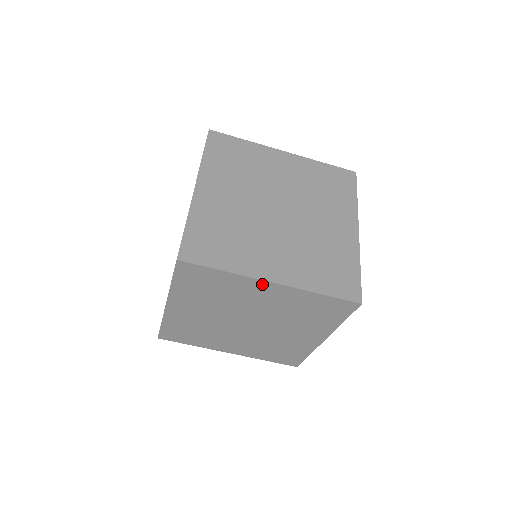
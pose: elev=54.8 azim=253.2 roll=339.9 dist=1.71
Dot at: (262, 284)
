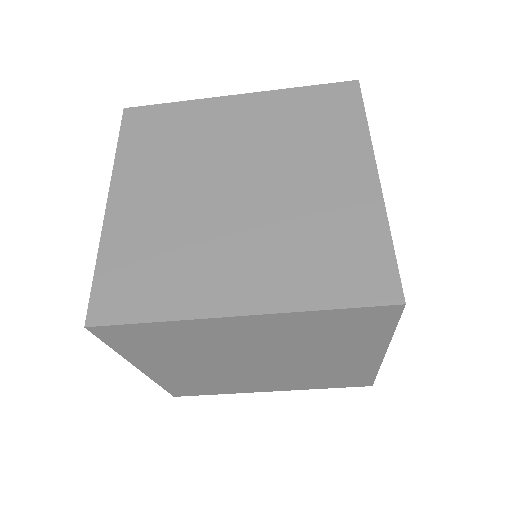
Dot at: (227, 321)
